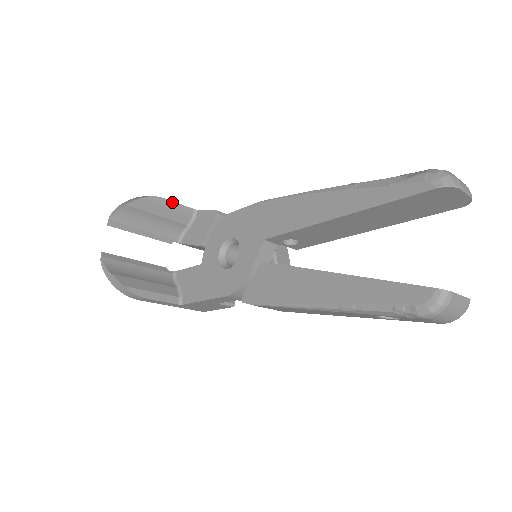
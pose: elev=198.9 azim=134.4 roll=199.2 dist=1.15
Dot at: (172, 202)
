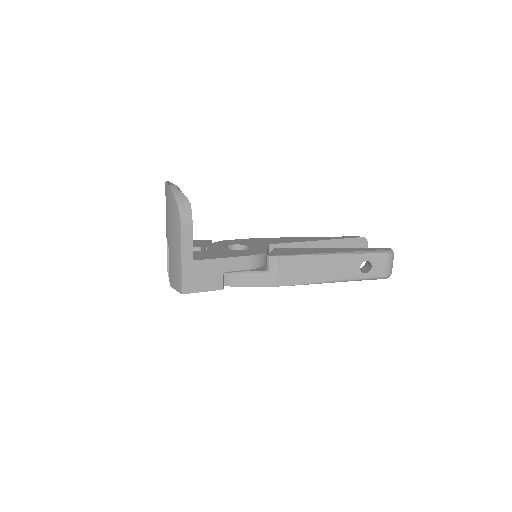
Dot at: occluded
